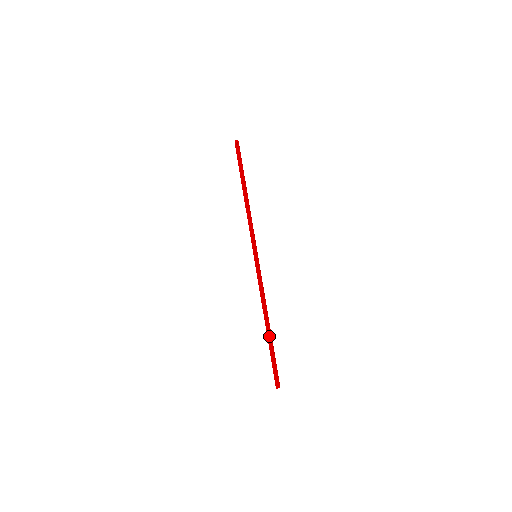
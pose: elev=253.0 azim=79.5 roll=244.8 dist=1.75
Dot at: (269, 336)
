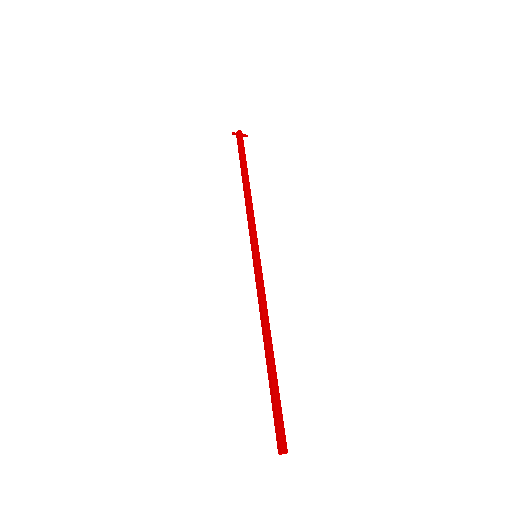
Dot at: (268, 367)
